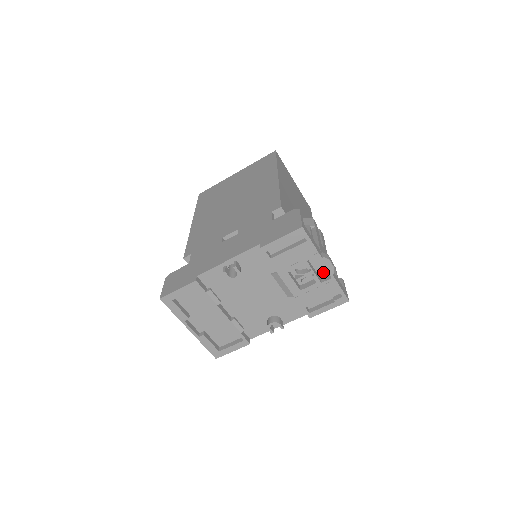
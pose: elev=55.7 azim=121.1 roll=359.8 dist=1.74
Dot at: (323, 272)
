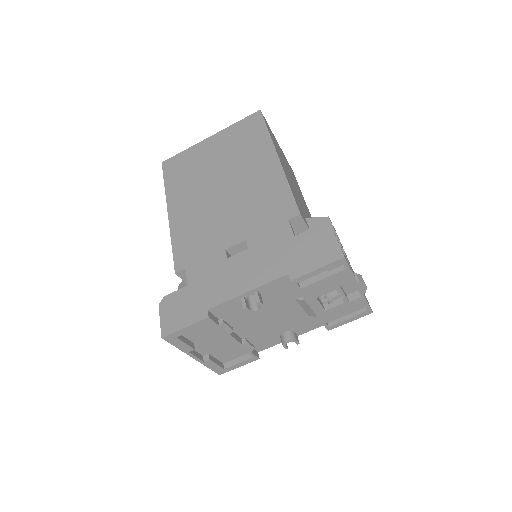
Dot at: (351, 290)
